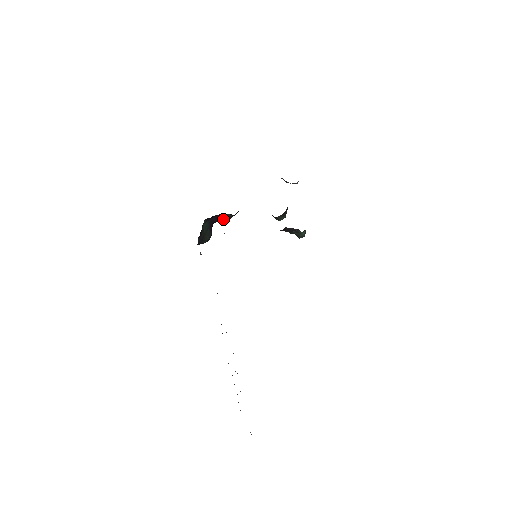
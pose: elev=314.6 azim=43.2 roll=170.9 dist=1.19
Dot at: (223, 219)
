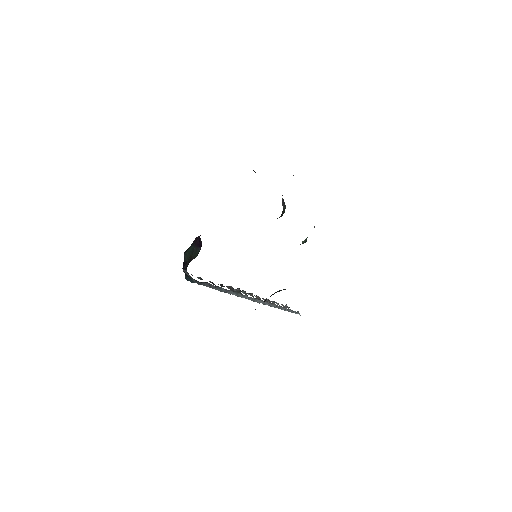
Dot at: occluded
